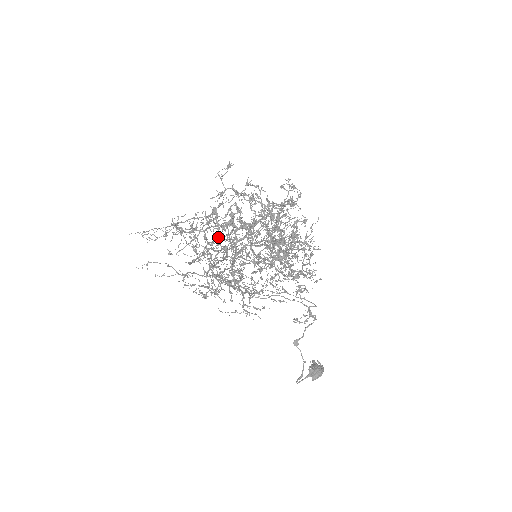
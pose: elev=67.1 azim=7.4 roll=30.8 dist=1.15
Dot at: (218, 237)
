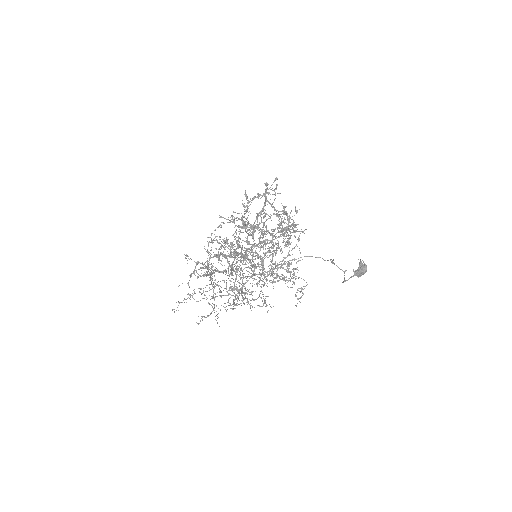
Dot at: (213, 283)
